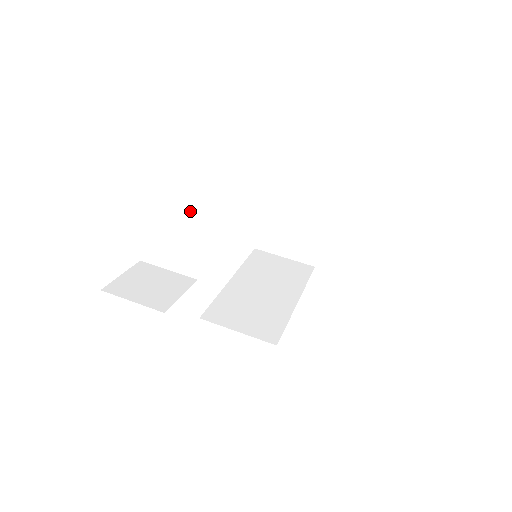
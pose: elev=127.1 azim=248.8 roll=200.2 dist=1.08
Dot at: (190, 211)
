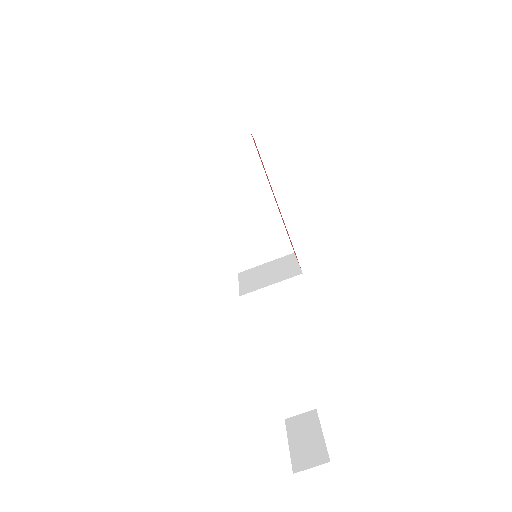
Dot at: occluded
